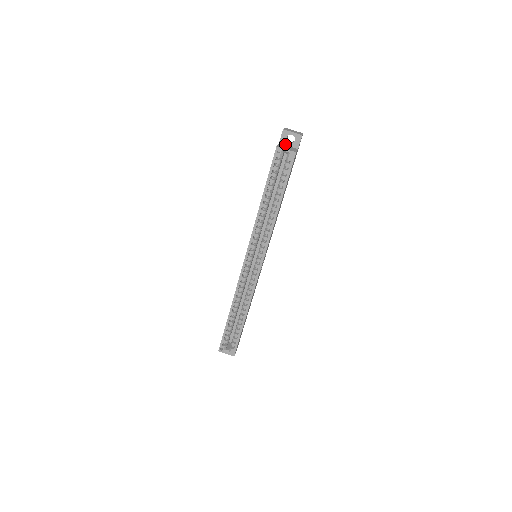
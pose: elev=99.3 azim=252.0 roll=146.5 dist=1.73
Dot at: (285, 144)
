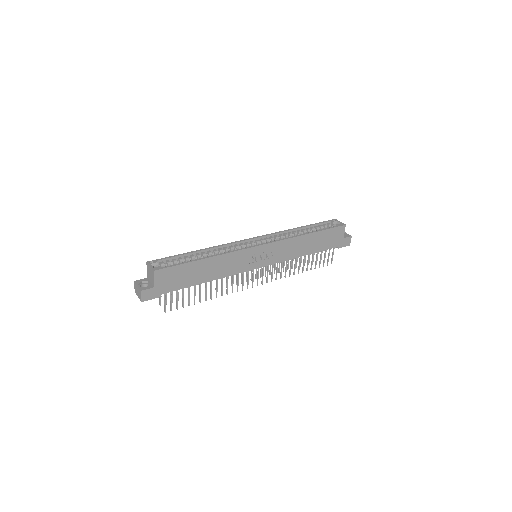
Dot at: occluded
